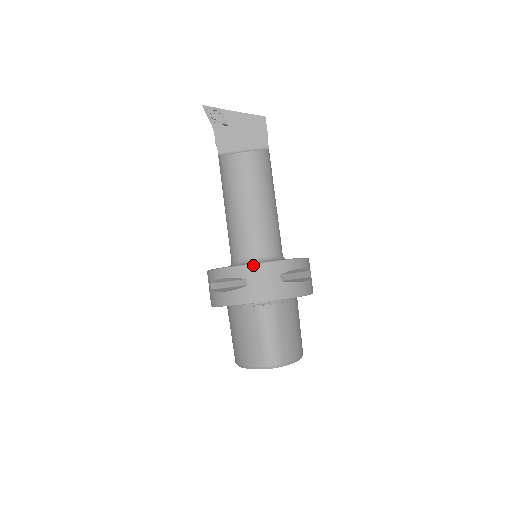
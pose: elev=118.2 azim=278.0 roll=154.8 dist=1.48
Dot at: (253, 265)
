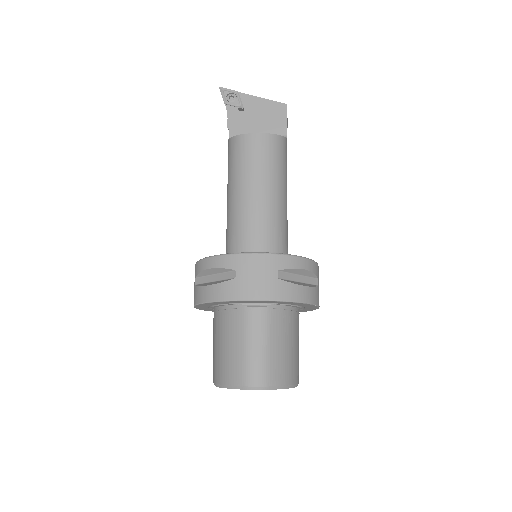
Dot at: (246, 254)
